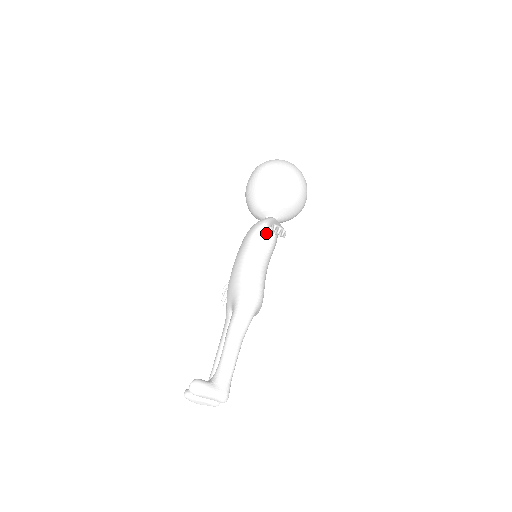
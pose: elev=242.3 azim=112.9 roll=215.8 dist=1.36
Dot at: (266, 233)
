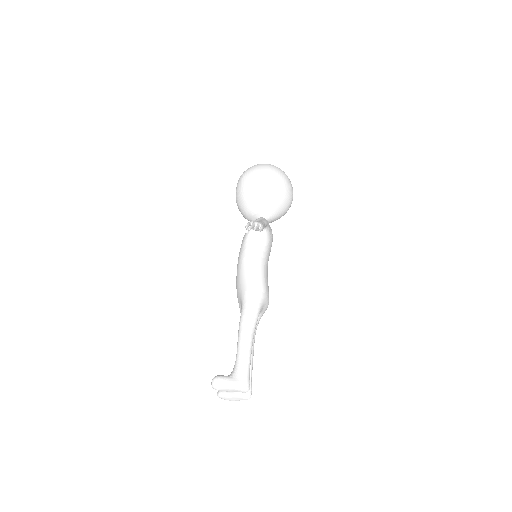
Dot at: (257, 233)
